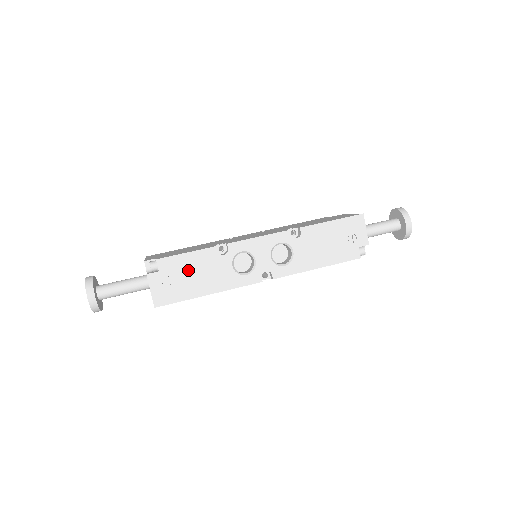
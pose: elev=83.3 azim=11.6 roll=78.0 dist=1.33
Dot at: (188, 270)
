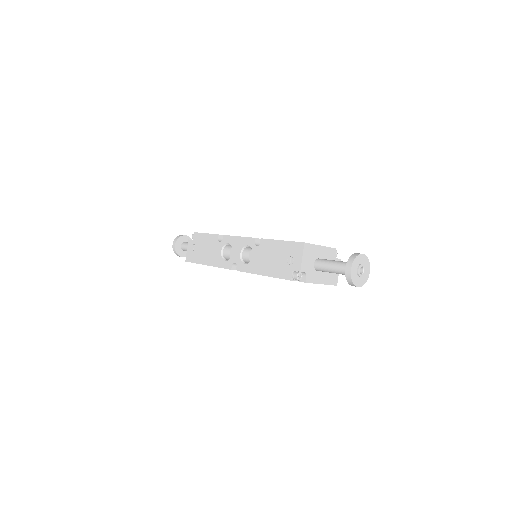
Dot at: (203, 245)
